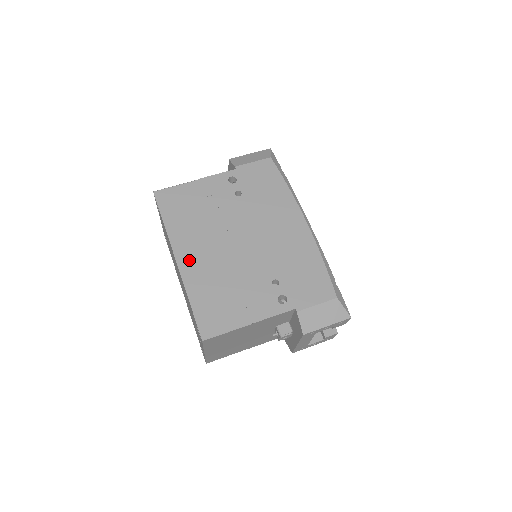
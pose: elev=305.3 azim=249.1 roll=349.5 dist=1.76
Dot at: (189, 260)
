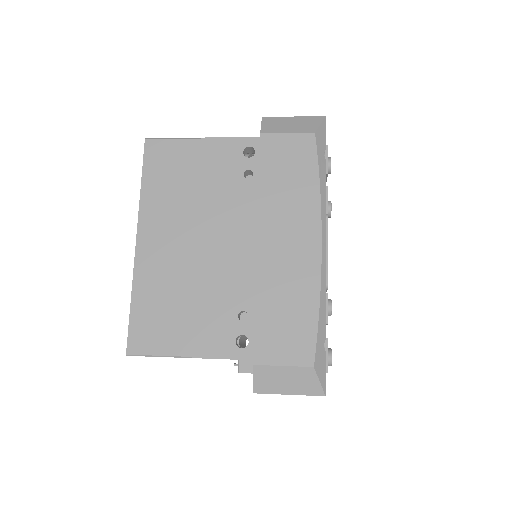
Dot at: (151, 246)
